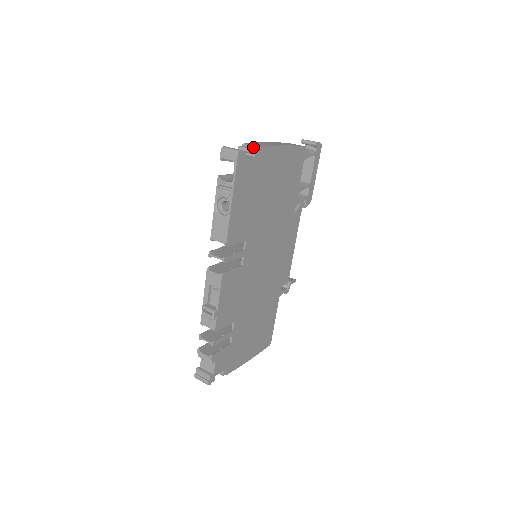
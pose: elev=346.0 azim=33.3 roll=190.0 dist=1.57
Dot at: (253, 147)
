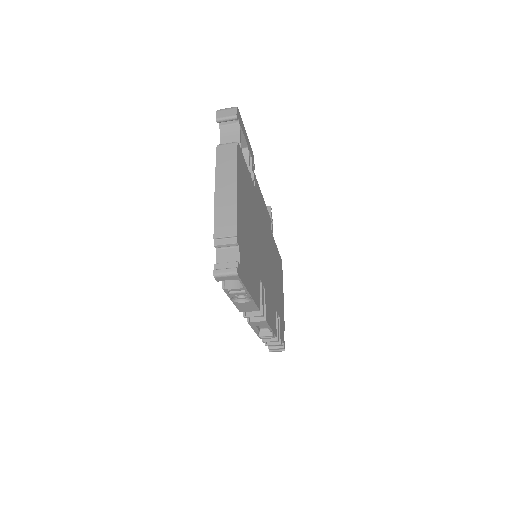
Dot at: (229, 237)
